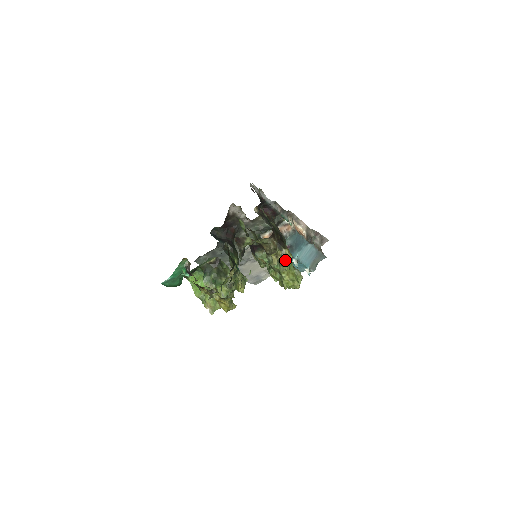
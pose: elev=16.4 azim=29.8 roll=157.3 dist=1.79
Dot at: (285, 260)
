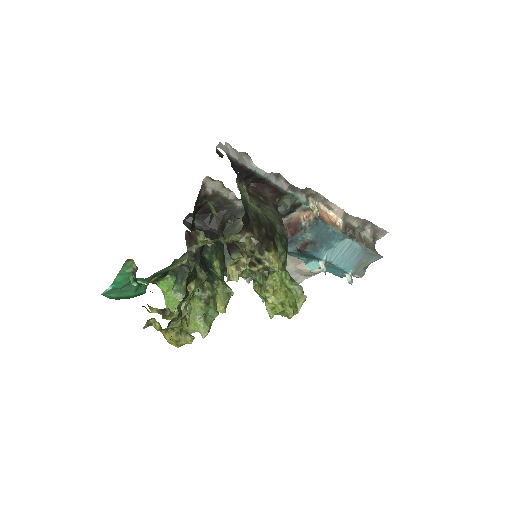
Dot at: occluded
